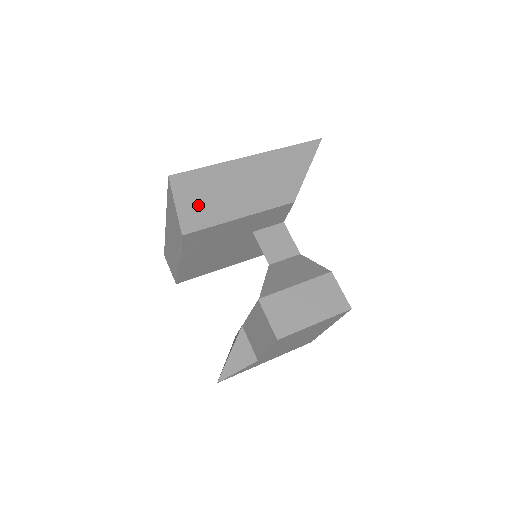
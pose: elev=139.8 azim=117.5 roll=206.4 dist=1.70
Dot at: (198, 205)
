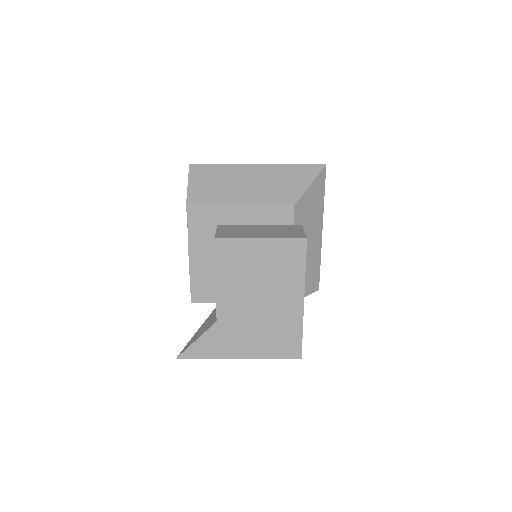
Dot at: (206, 187)
